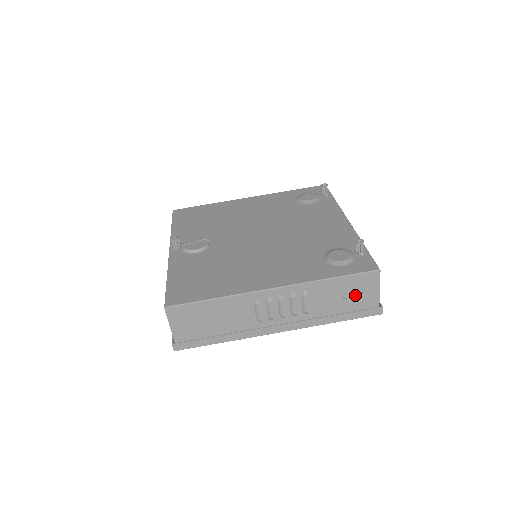
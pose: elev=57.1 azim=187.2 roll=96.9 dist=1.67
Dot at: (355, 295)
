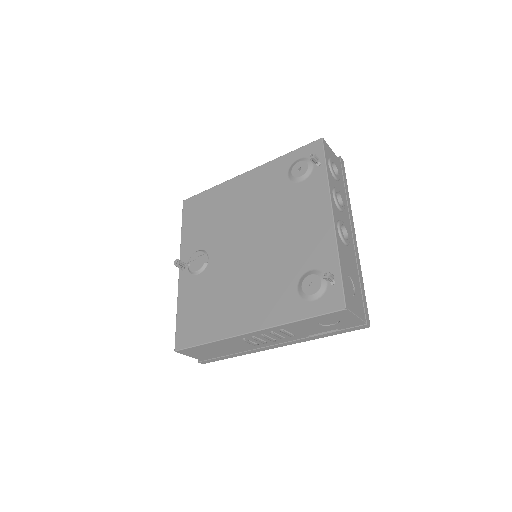
Dot at: (333, 322)
